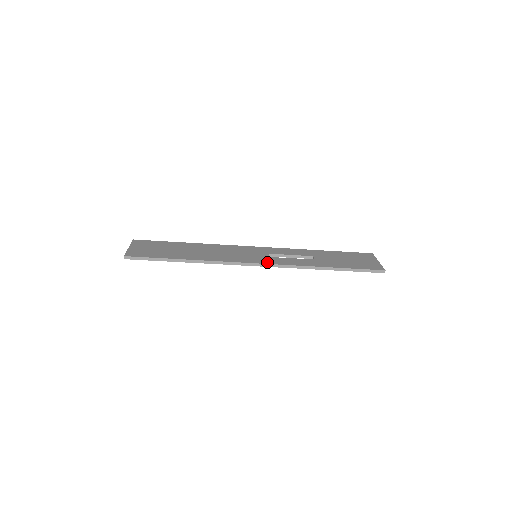
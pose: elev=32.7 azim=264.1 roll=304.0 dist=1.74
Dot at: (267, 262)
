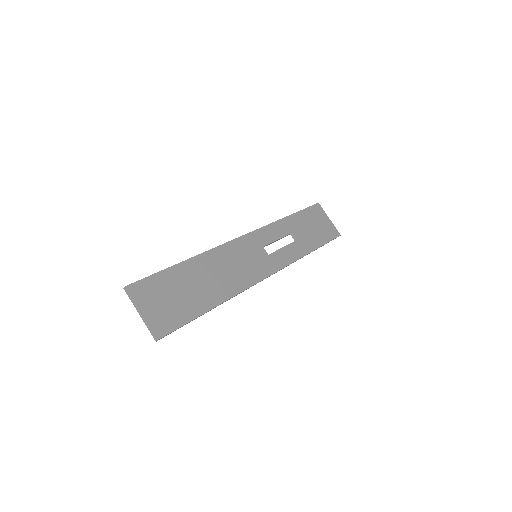
Dot at: (275, 268)
